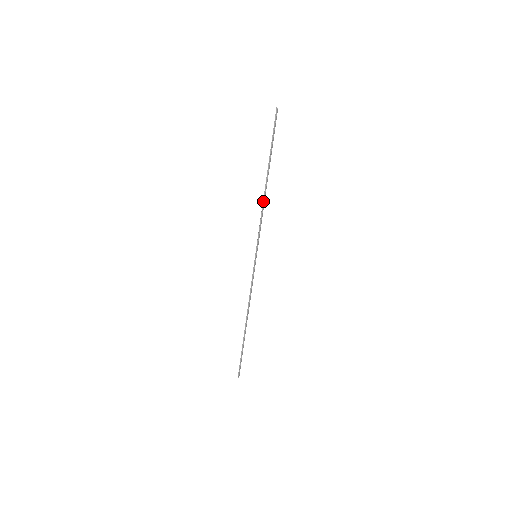
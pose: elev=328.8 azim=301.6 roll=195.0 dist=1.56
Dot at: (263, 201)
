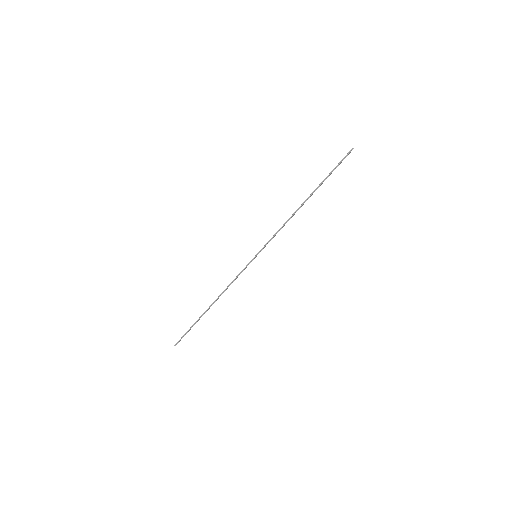
Dot at: (292, 215)
